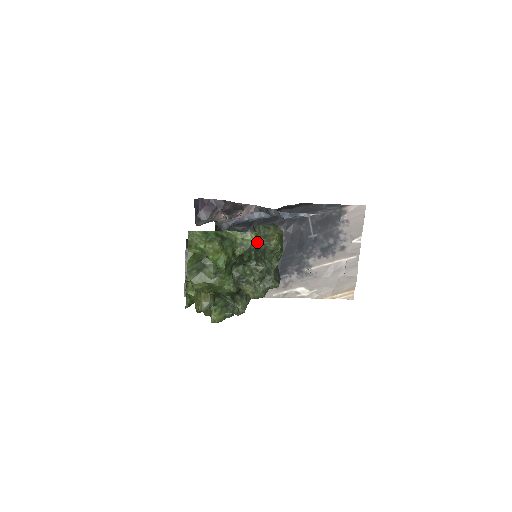
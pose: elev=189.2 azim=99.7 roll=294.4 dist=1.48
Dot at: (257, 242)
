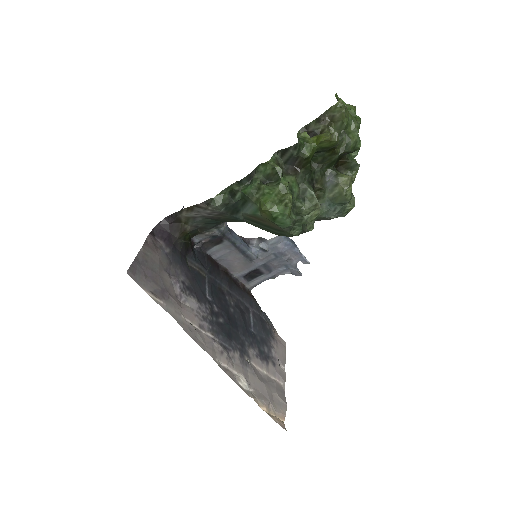
Dot at: (359, 149)
